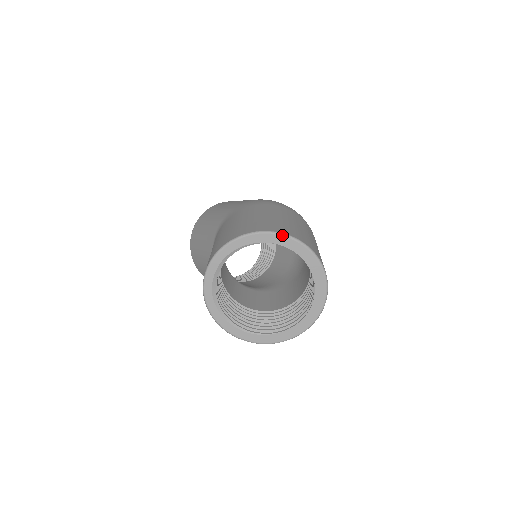
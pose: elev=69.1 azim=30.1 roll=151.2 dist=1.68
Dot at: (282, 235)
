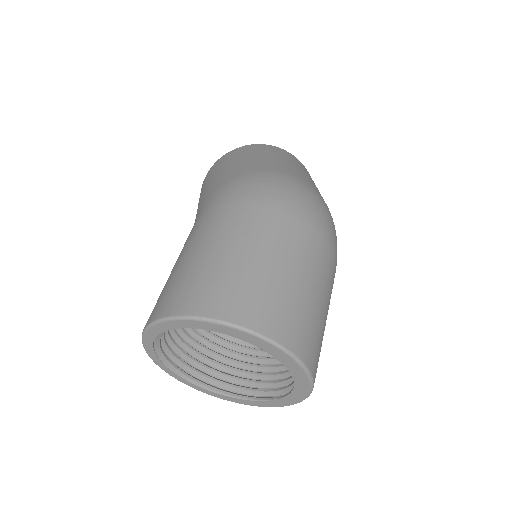
Dot at: (202, 320)
